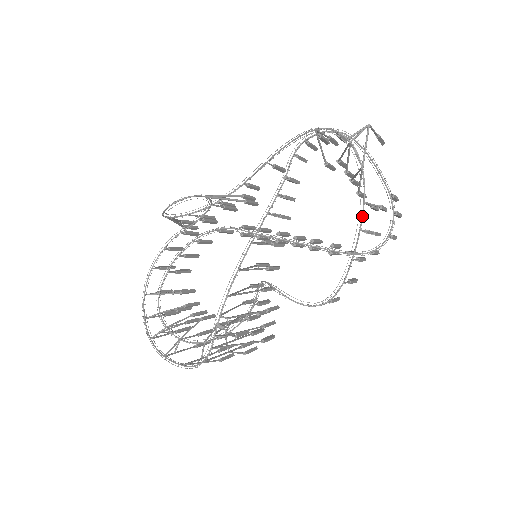
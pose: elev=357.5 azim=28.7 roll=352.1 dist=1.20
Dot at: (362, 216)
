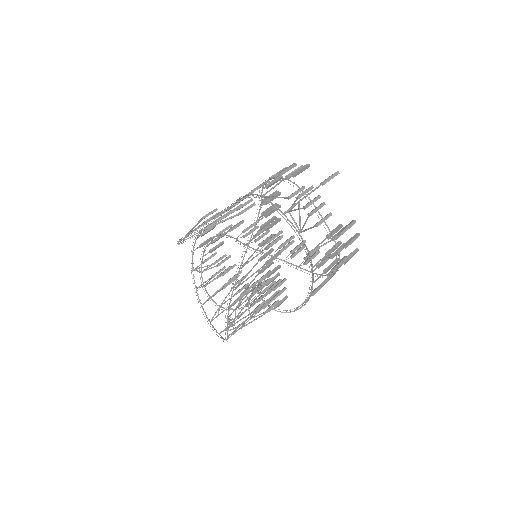
Dot at: (310, 262)
